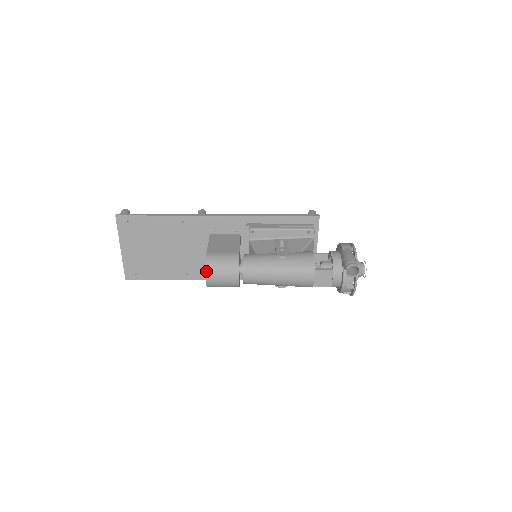
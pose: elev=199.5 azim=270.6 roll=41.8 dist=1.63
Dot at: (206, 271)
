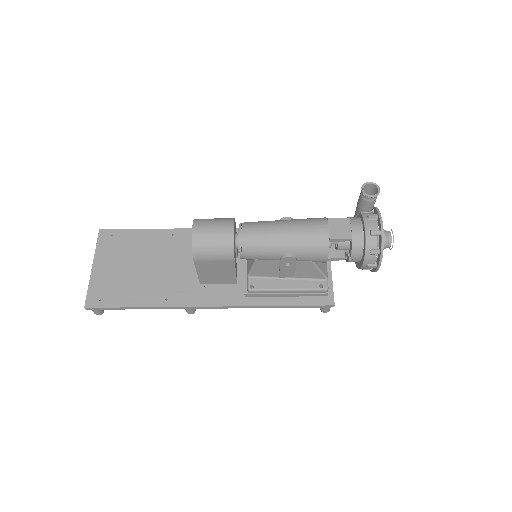
Dot at: (194, 223)
